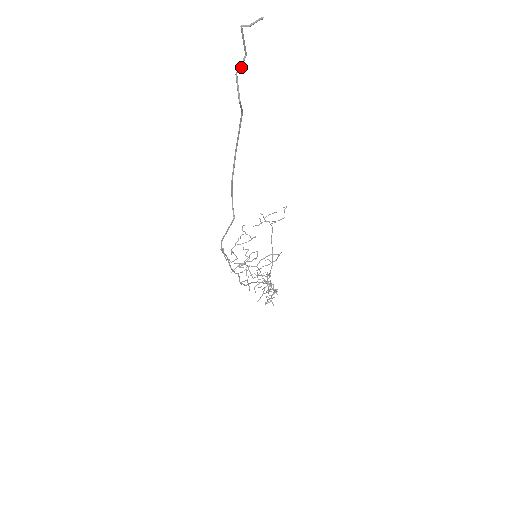
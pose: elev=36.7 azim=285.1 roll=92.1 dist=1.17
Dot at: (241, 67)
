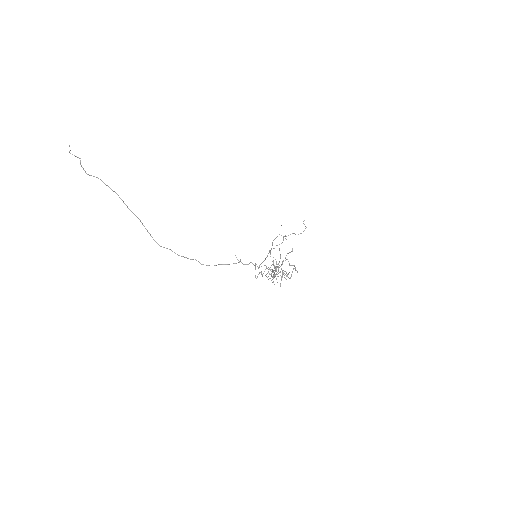
Dot at: occluded
